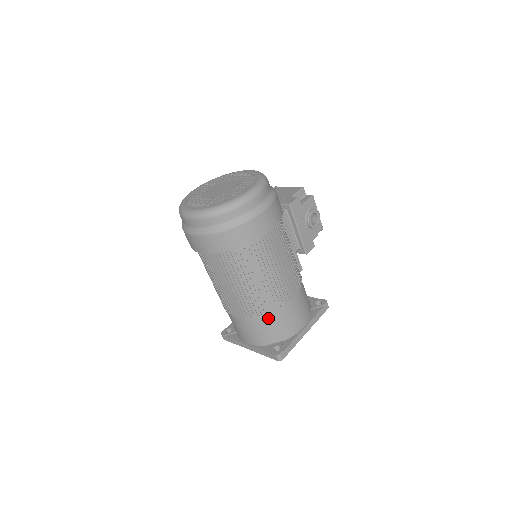
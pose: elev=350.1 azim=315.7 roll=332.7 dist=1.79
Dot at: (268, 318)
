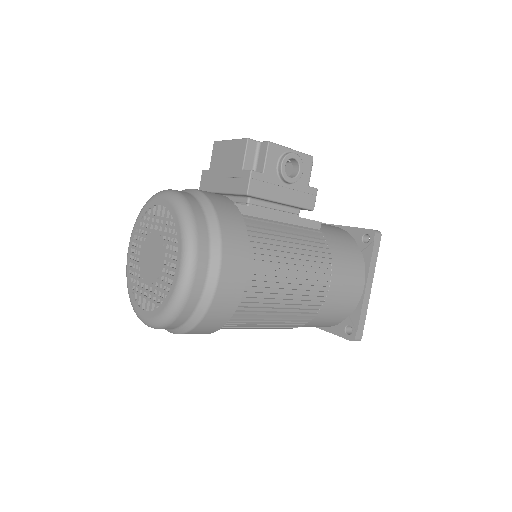
Dot at: (317, 318)
